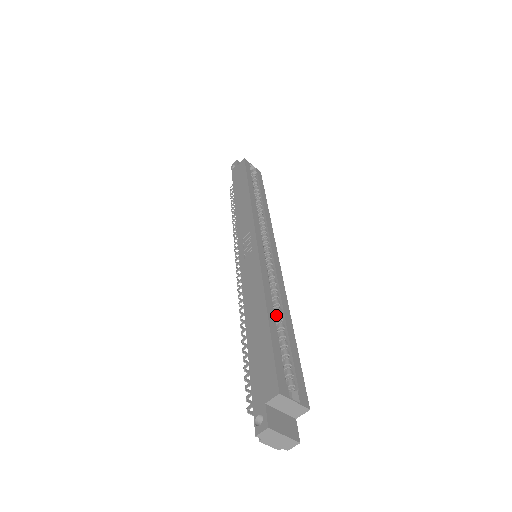
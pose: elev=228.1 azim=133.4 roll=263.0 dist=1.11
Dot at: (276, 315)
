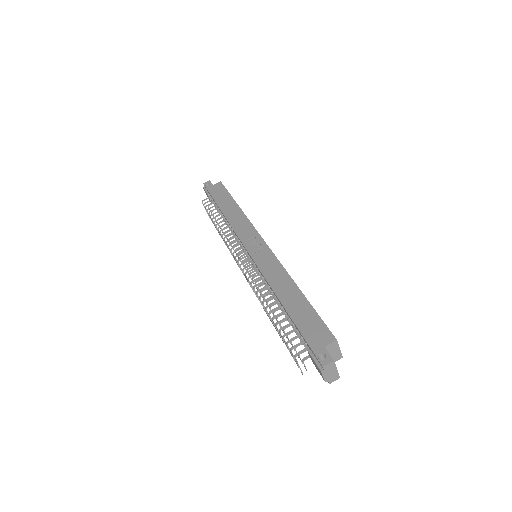
Dot at: occluded
